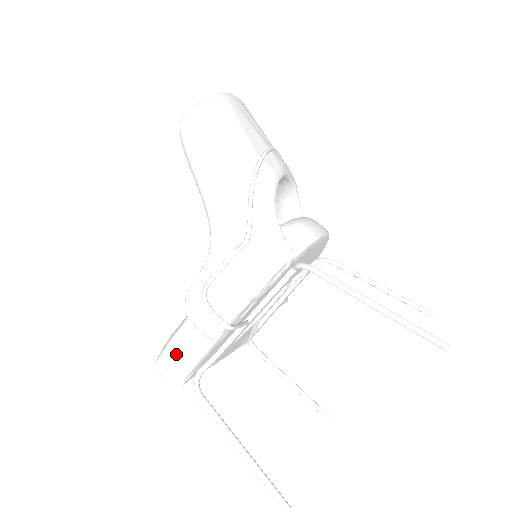
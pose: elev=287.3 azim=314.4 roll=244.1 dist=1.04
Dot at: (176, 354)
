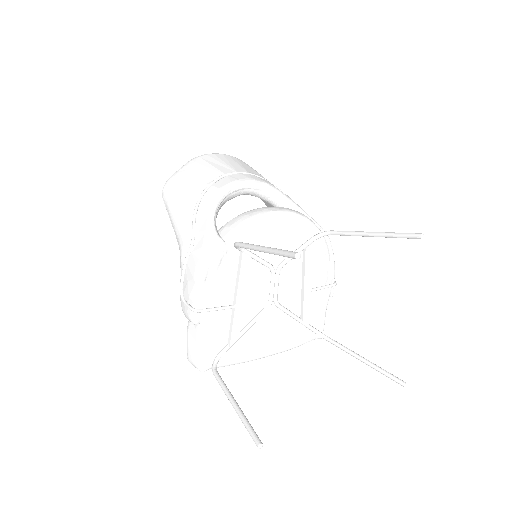
Dot at: (190, 345)
